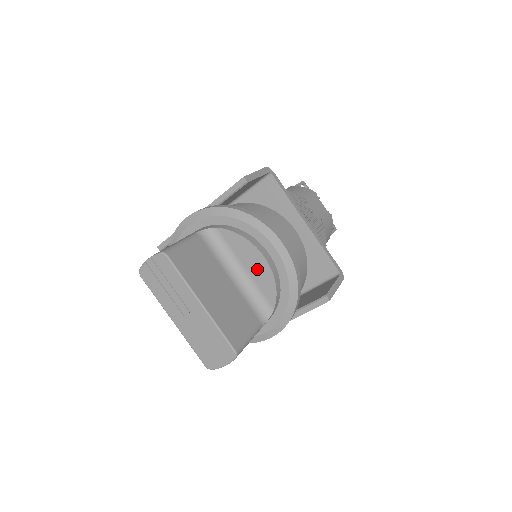
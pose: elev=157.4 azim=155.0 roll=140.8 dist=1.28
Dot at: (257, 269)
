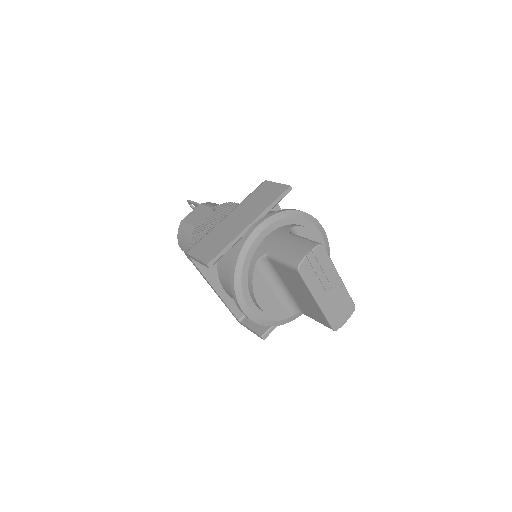
Dot at: occluded
